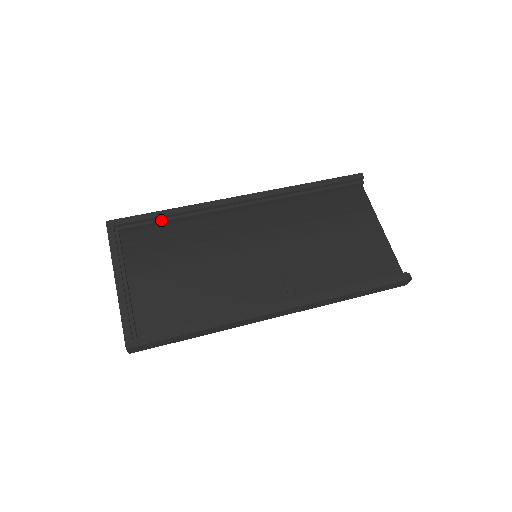
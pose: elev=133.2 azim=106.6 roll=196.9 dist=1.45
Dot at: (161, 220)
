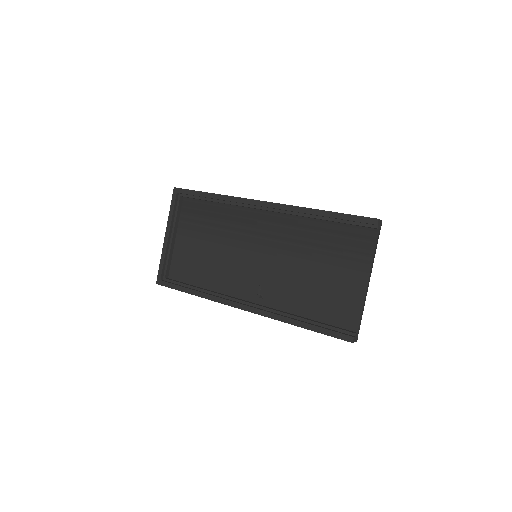
Dot at: (206, 199)
